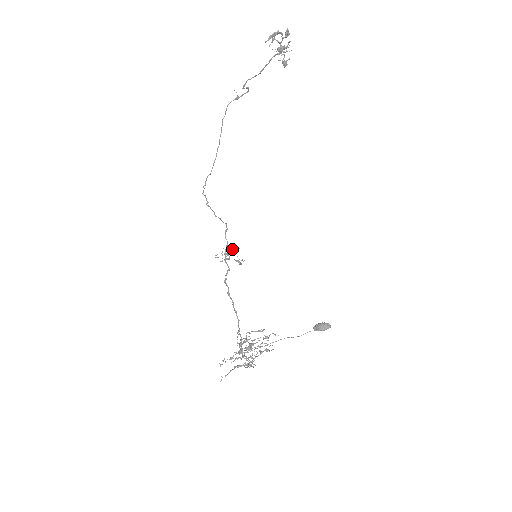
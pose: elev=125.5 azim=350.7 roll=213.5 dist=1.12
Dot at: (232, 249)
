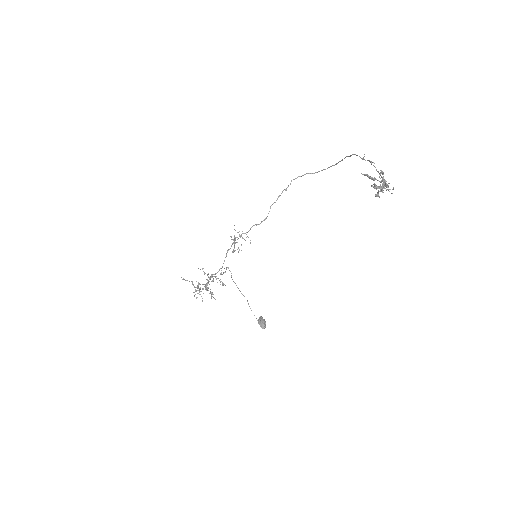
Dot at: (248, 237)
